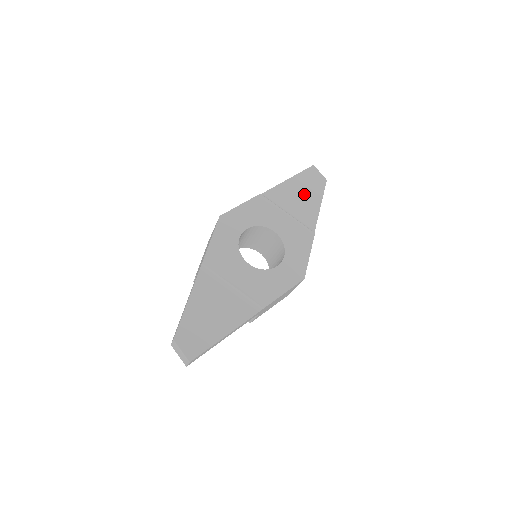
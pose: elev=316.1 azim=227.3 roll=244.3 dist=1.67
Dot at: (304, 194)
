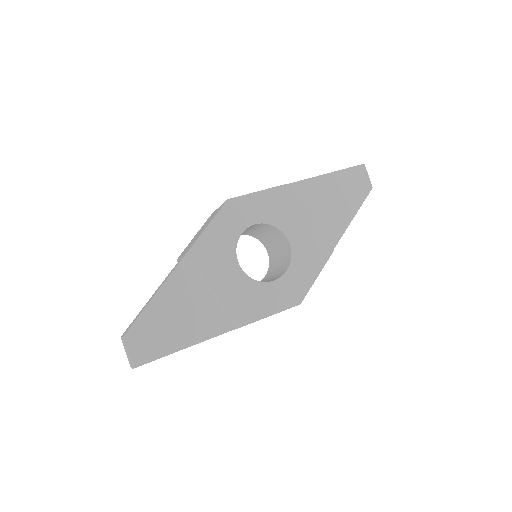
Dot at: (339, 198)
